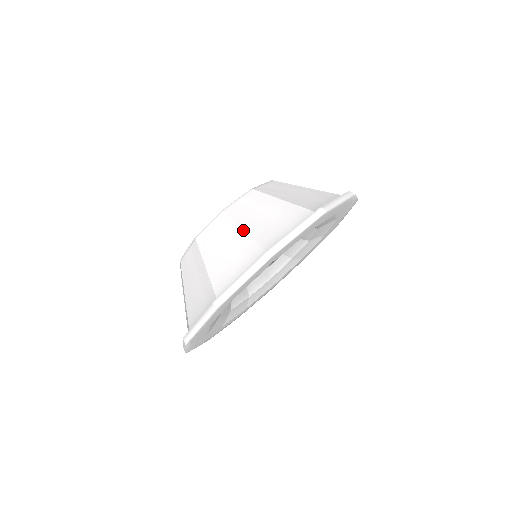
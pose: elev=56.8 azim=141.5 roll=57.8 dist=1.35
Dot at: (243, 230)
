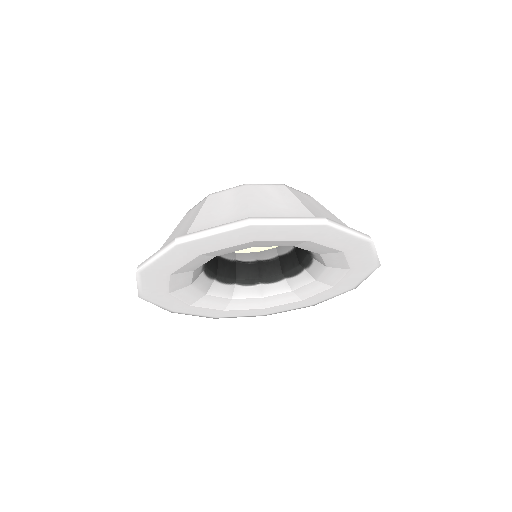
Dot at: (247, 201)
